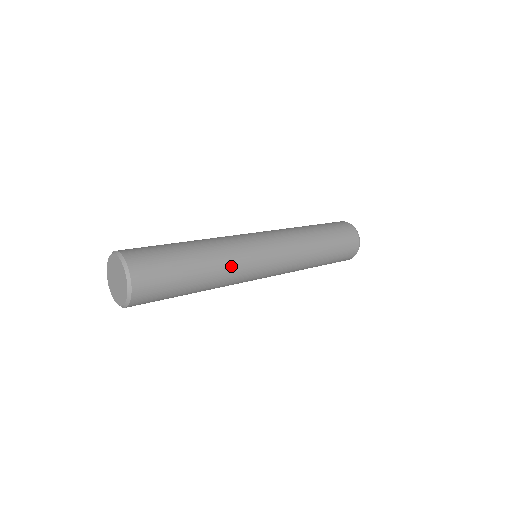
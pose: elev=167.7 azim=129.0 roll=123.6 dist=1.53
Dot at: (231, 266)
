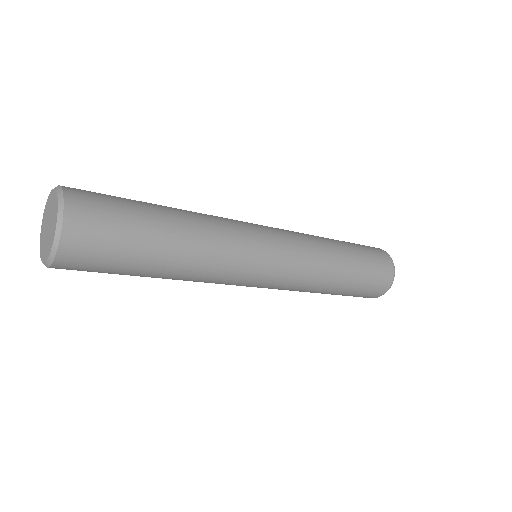
Dot at: (218, 243)
